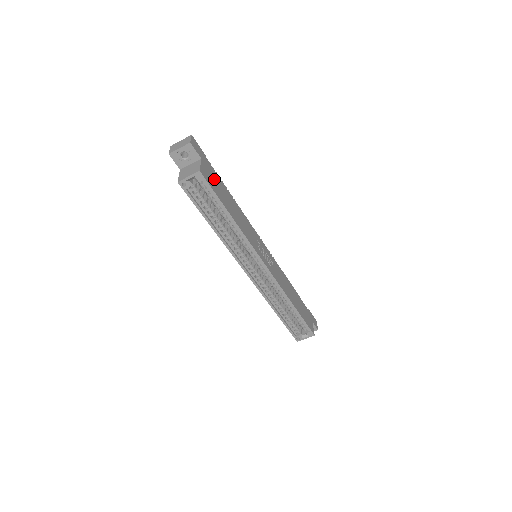
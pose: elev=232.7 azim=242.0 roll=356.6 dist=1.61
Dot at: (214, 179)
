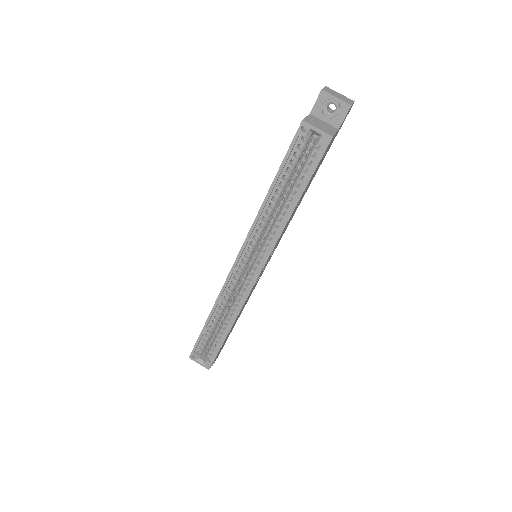
Dot at: (323, 158)
